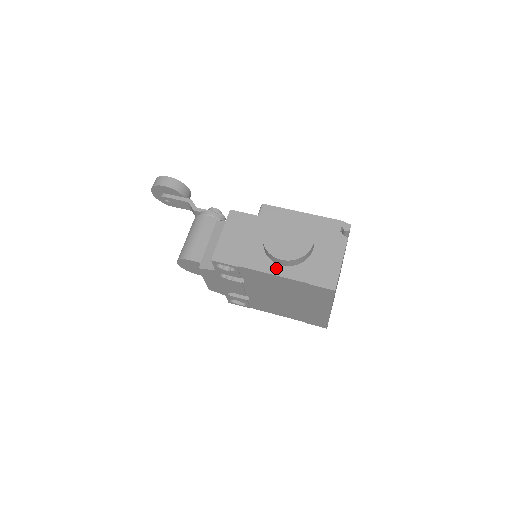
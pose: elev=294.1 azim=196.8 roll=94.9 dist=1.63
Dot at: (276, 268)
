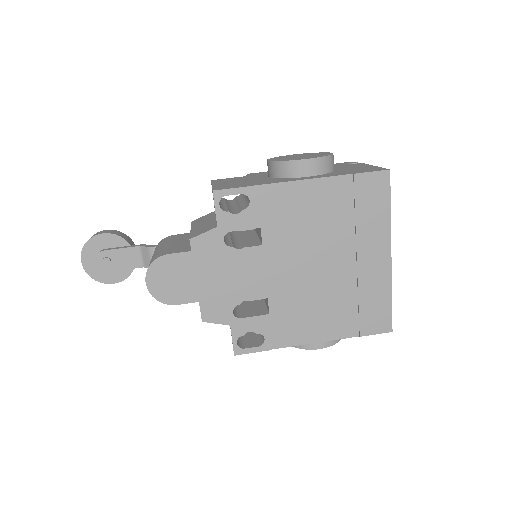
Dot at: (303, 178)
